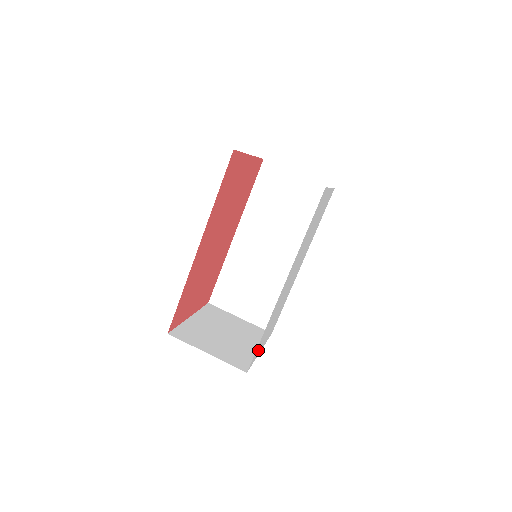
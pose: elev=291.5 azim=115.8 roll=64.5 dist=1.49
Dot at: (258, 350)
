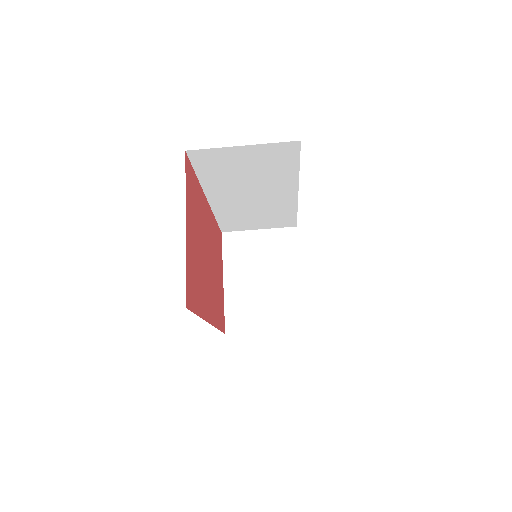
Dot at: occluded
